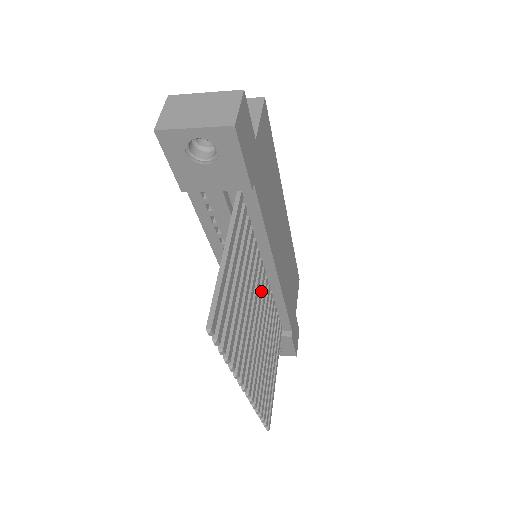
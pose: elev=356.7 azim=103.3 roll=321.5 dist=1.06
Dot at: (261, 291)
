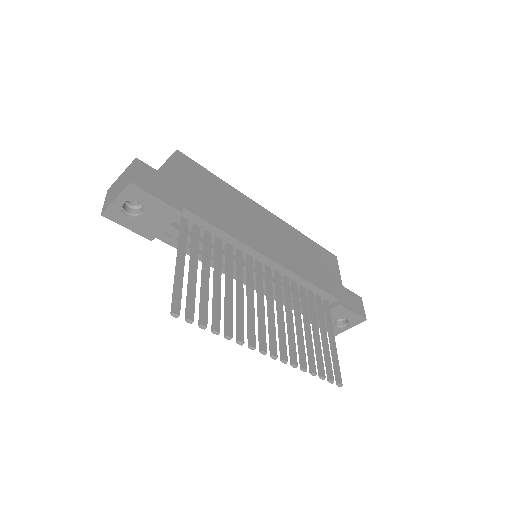
Dot at: (260, 278)
